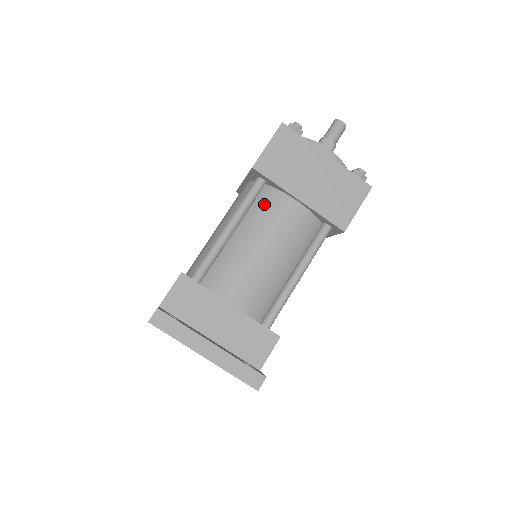
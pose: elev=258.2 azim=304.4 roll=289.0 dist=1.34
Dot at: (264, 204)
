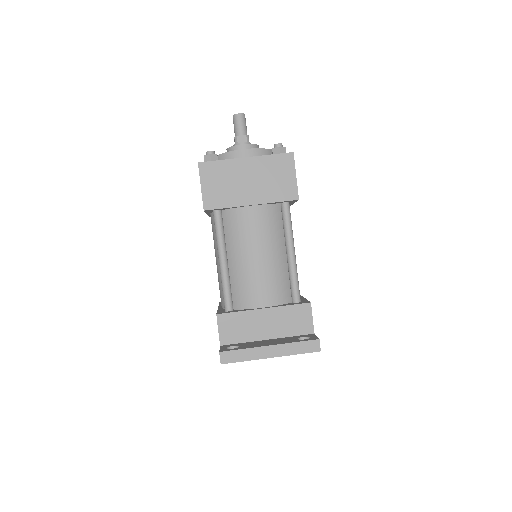
Dot at: (232, 225)
